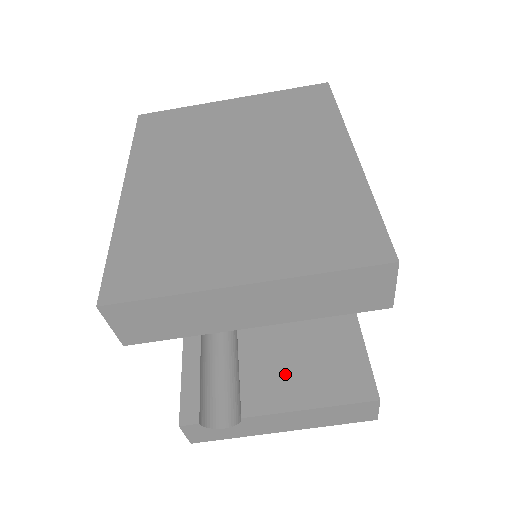
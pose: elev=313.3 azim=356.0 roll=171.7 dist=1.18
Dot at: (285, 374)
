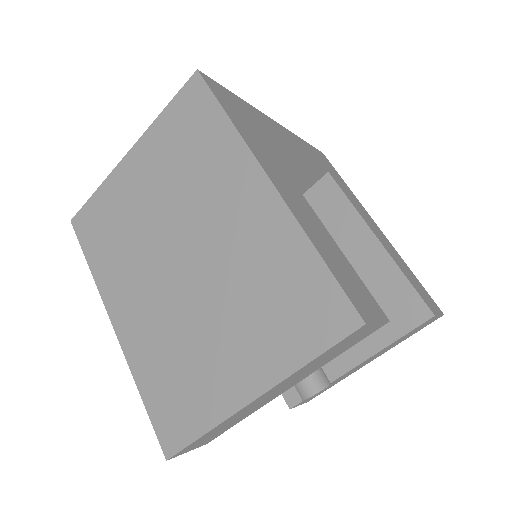
Dot at: occluded
